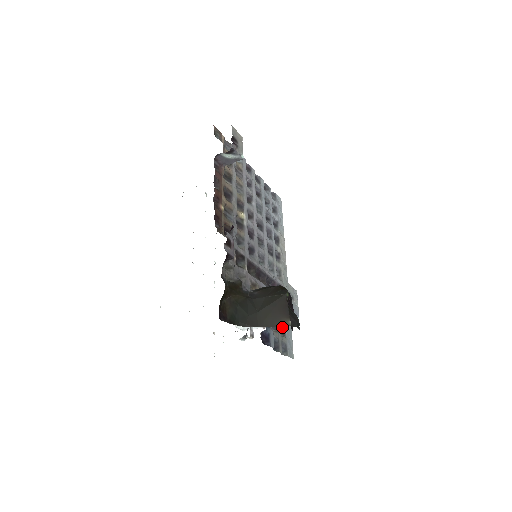
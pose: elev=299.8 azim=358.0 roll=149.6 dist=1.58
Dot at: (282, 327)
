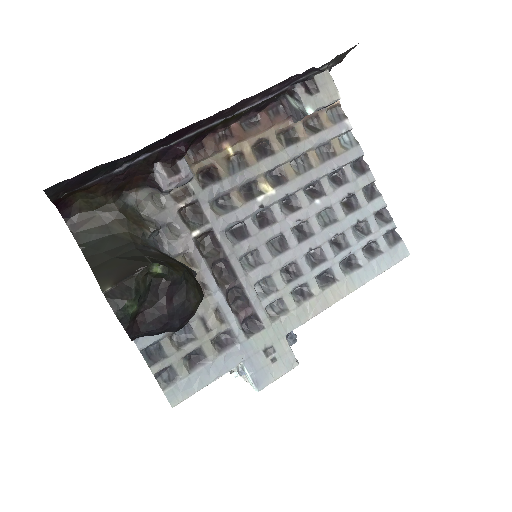
Dot at: (200, 358)
